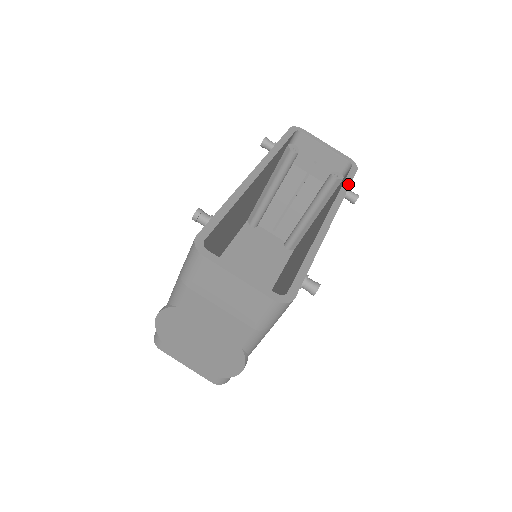
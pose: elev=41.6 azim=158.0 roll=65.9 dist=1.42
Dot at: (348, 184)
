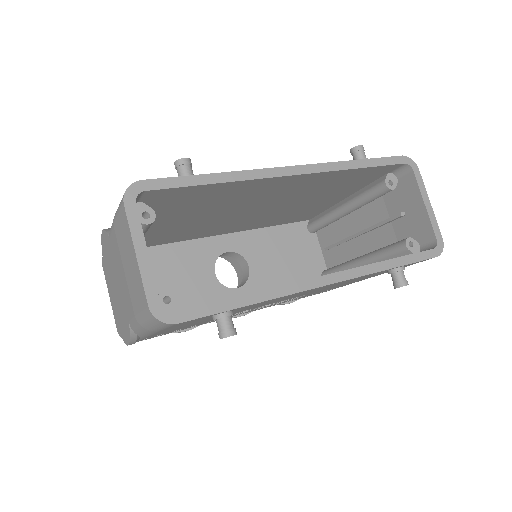
Dot at: (403, 262)
